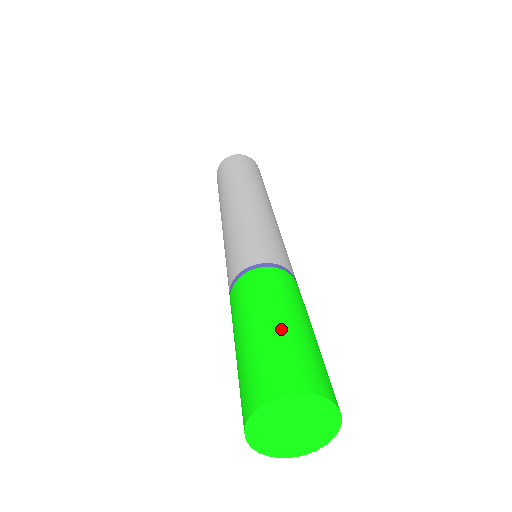
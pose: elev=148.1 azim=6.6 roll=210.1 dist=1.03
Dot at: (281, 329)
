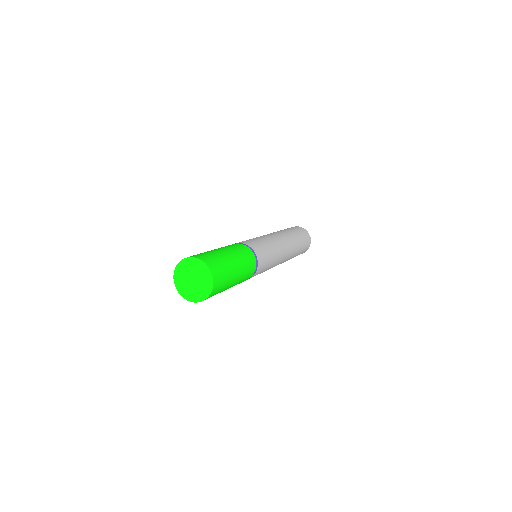
Dot at: occluded
